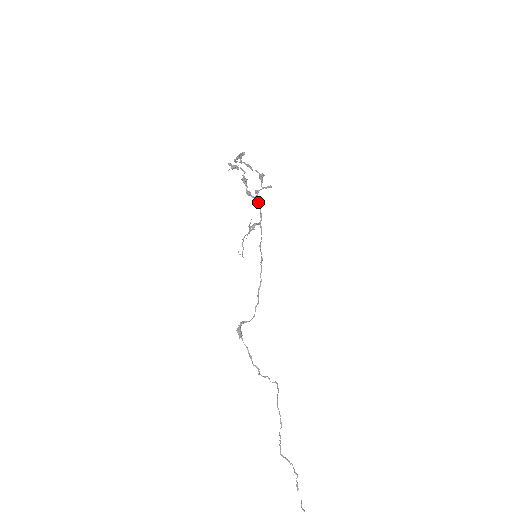
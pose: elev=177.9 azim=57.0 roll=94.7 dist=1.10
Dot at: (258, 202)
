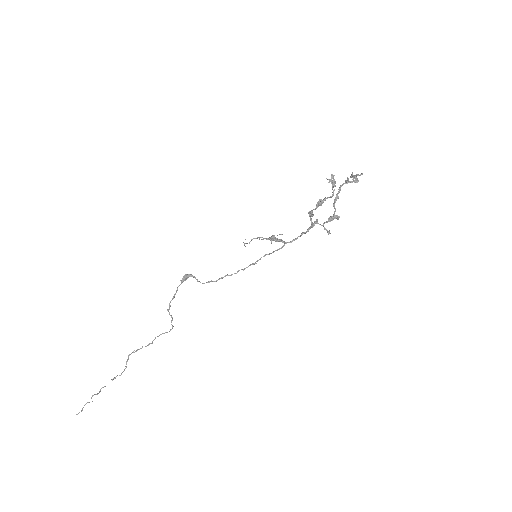
Dot at: (308, 229)
